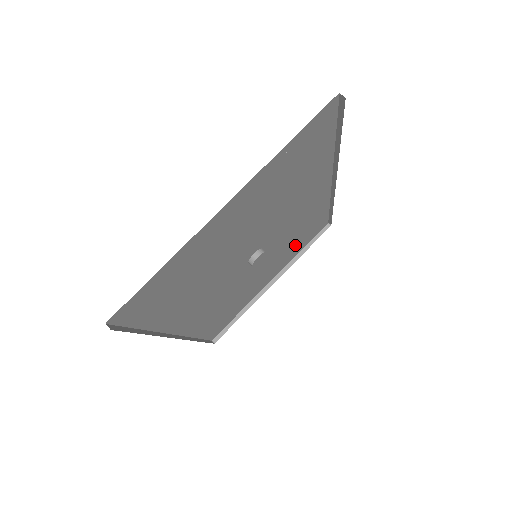
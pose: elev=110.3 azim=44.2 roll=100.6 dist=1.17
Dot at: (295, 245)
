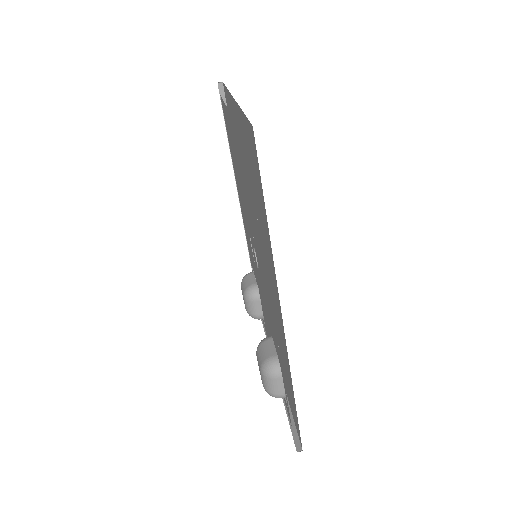
Dot at: occluded
